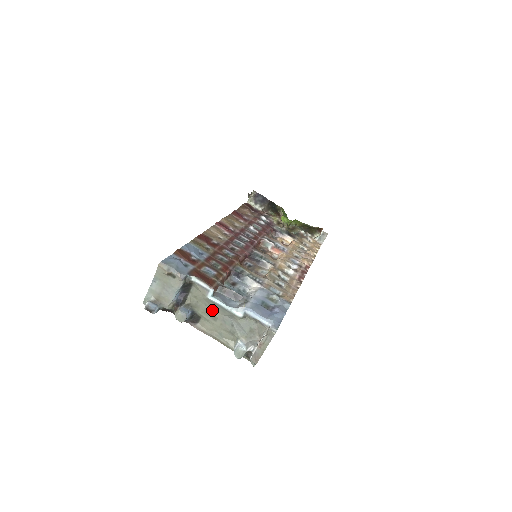
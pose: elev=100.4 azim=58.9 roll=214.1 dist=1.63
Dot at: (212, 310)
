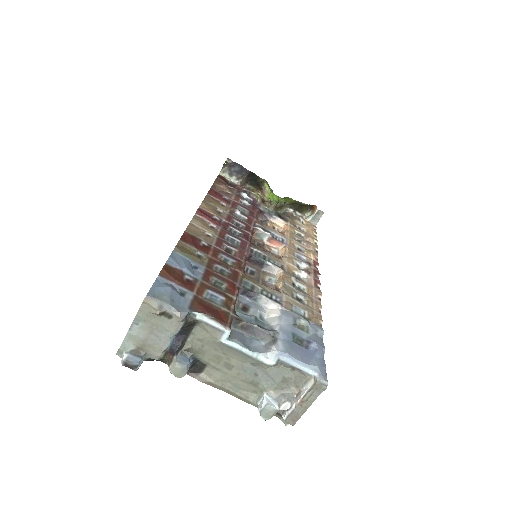
Dot at: (225, 356)
